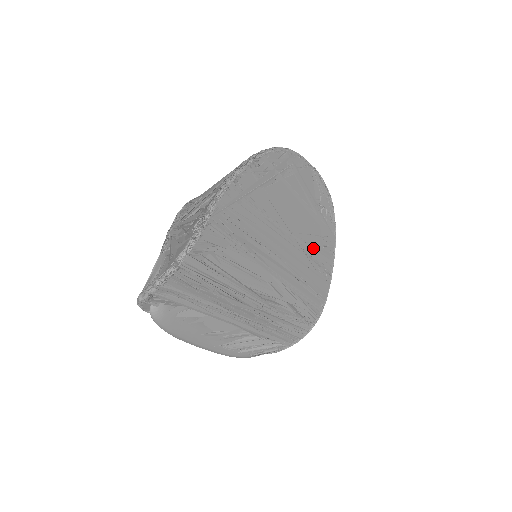
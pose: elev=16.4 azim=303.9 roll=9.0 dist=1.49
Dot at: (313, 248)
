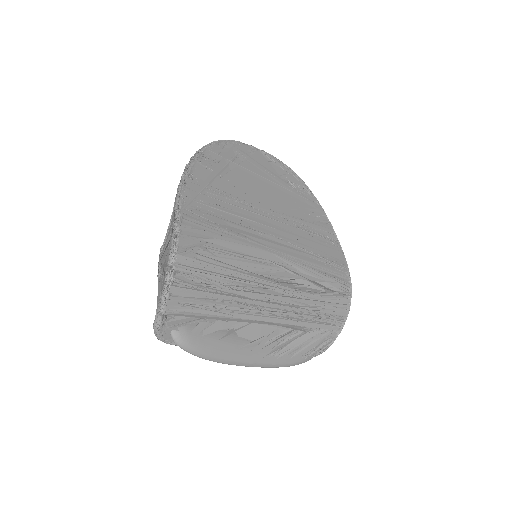
Dot at: (304, 221)
